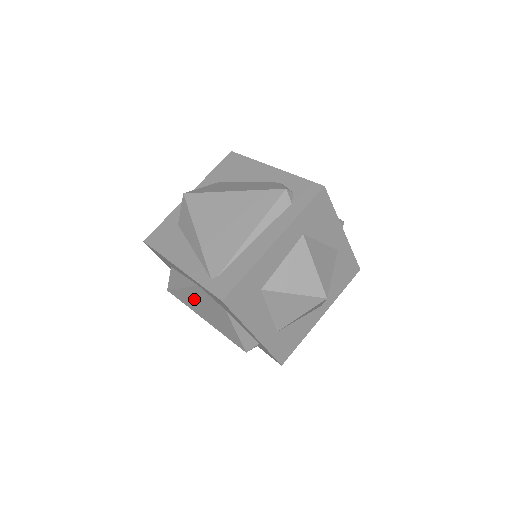
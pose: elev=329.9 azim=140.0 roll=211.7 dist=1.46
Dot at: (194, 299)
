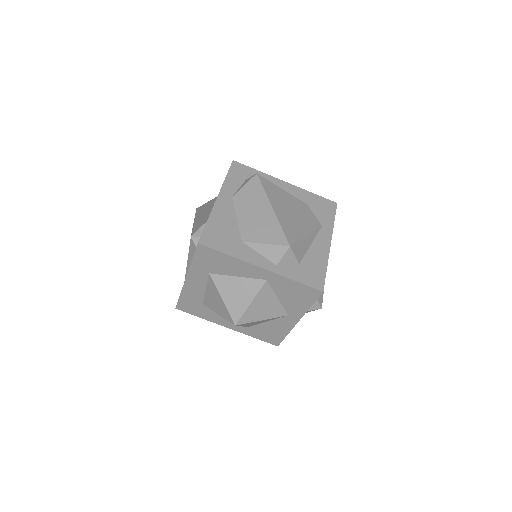
Dot at: occluded
